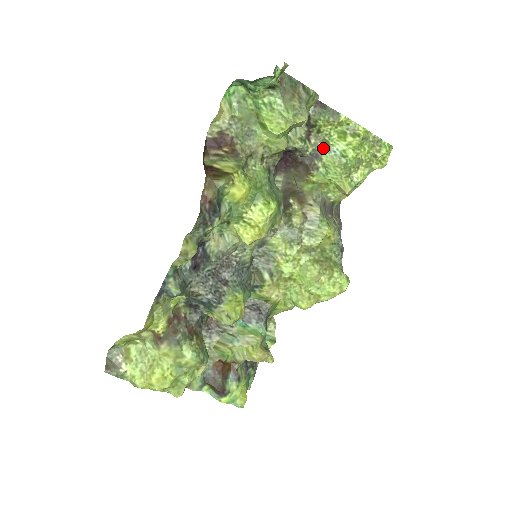
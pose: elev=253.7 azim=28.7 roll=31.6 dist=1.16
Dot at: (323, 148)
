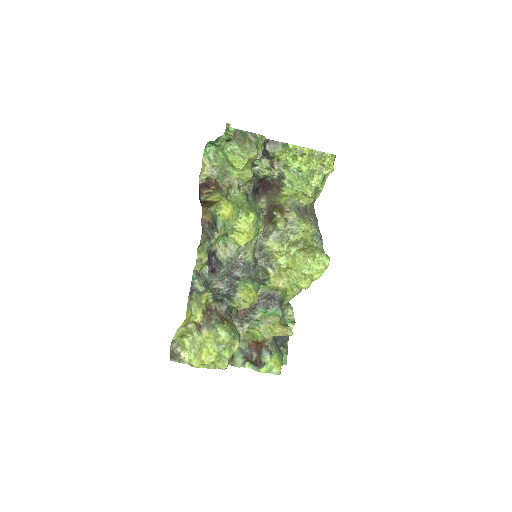
Dot at: (285, 170)
